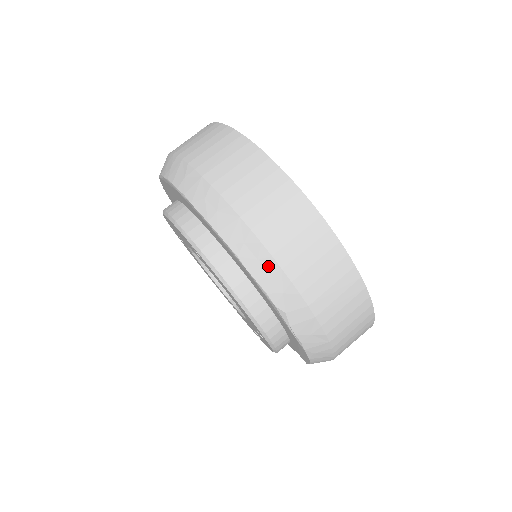
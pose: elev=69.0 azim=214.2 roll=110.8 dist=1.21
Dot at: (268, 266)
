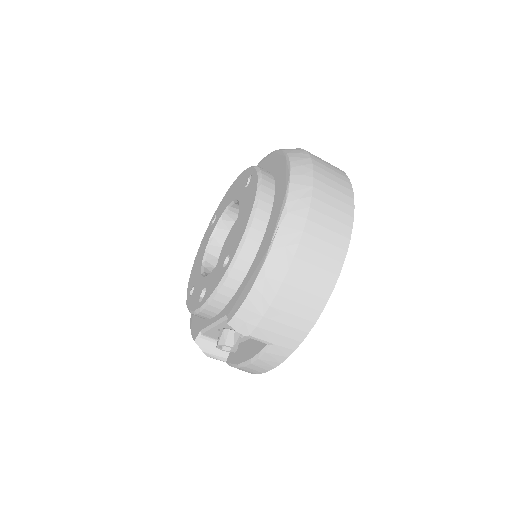
Dot at: (306, 180)
